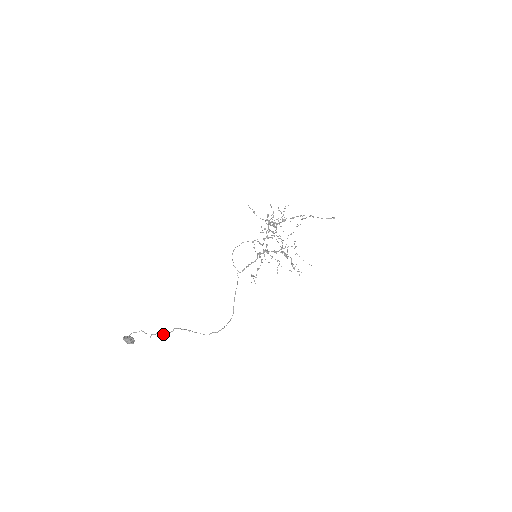
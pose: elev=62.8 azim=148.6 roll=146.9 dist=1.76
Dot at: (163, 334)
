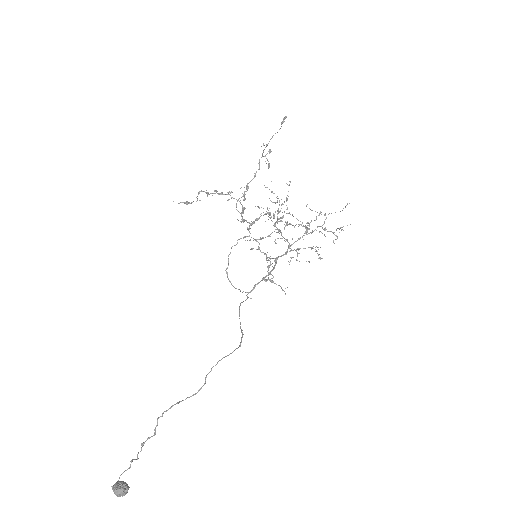
Dot at: (147, 439)
